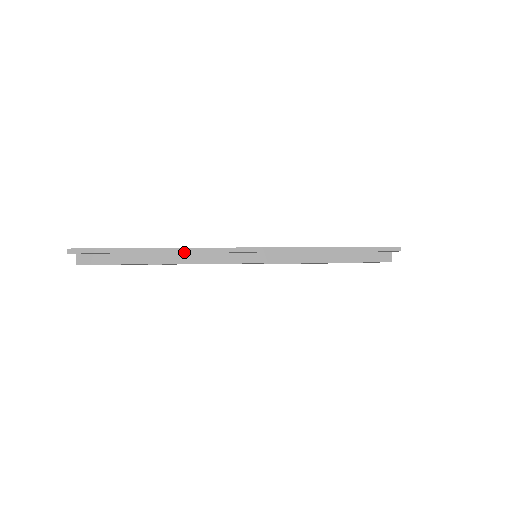
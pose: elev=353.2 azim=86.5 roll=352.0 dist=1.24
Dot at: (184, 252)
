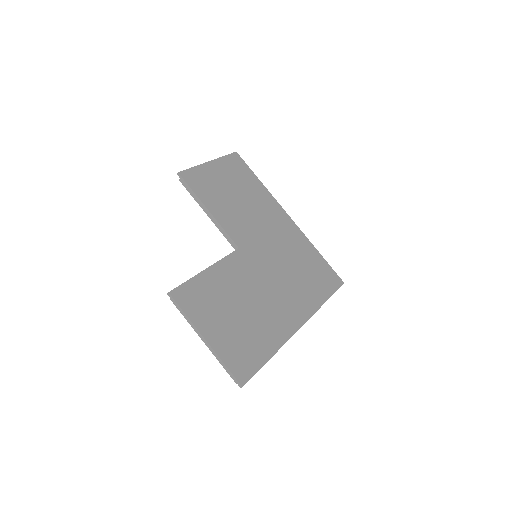
Dot at: occluded
